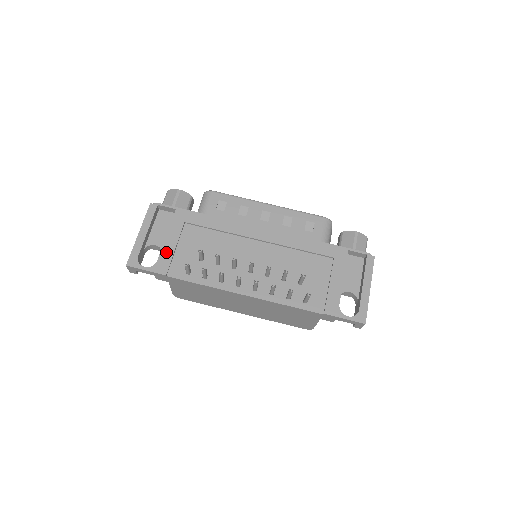
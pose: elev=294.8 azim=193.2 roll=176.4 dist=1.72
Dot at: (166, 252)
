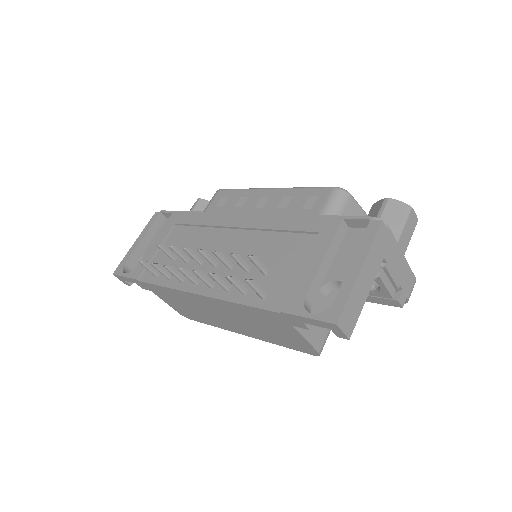
Dot at: (147, 256)
